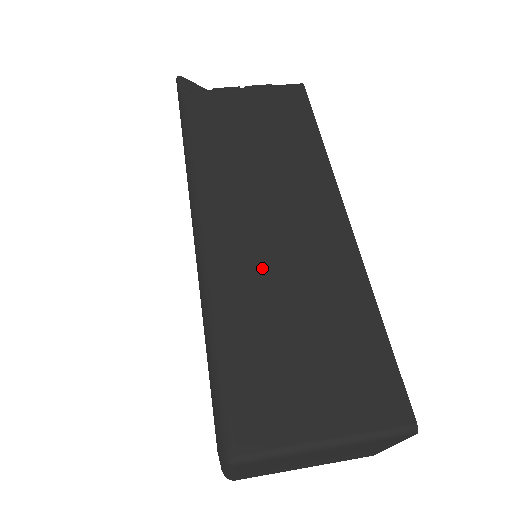
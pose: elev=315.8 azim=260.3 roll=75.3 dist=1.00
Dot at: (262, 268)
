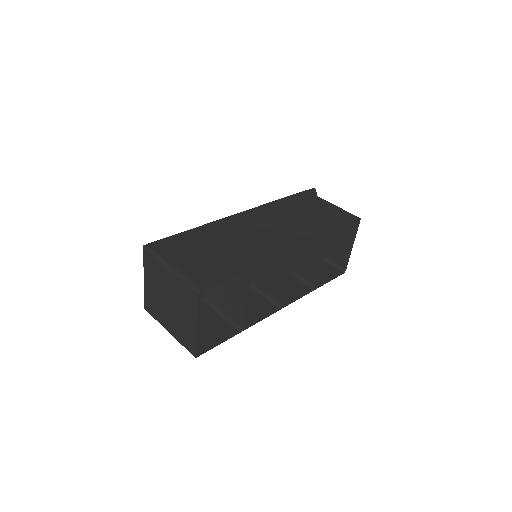
Dot at: (236, 232)
